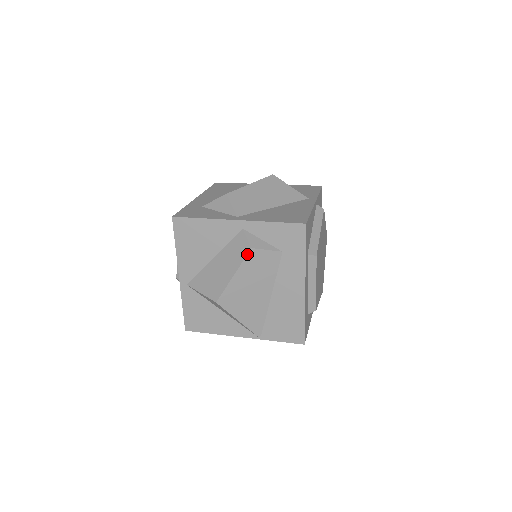
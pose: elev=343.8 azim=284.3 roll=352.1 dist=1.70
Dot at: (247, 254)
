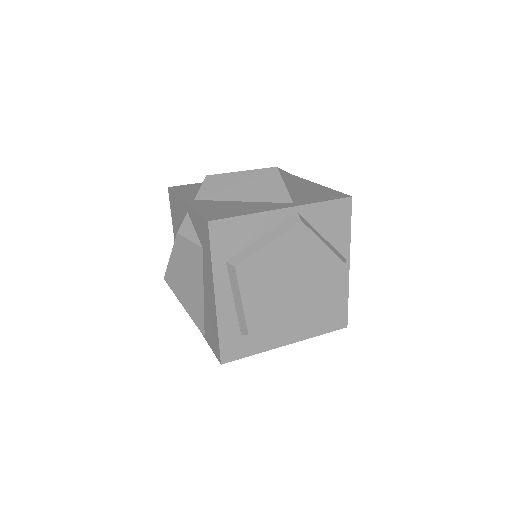
Dot at: (175, 238)
